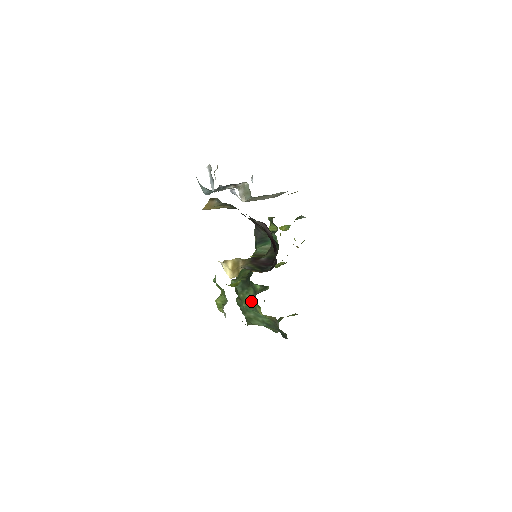
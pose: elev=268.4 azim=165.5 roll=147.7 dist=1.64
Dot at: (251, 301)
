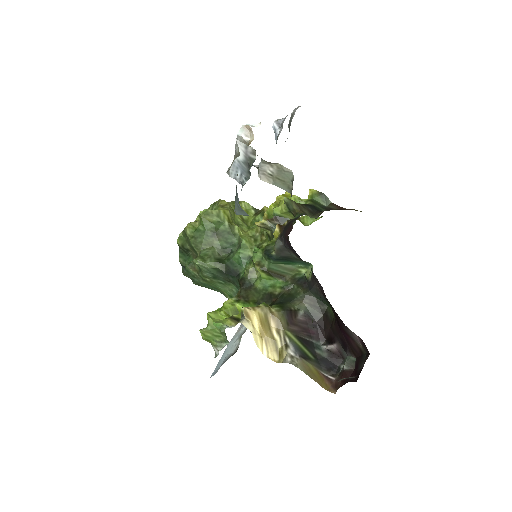
Dot at: (222, 289)
